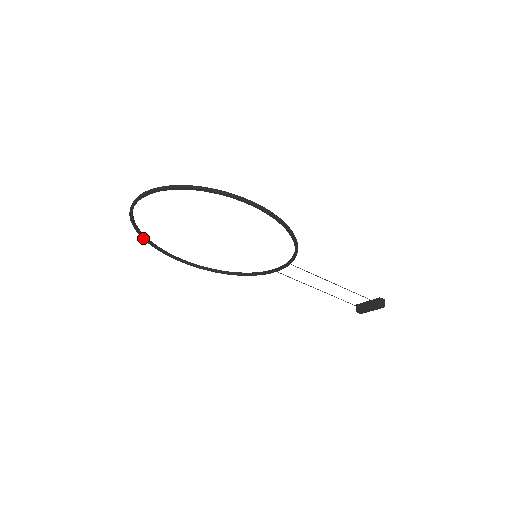
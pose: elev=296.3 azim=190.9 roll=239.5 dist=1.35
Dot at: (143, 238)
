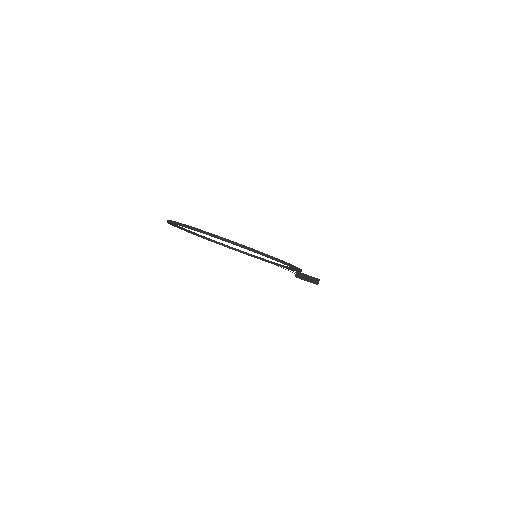
Dot at: occluded
